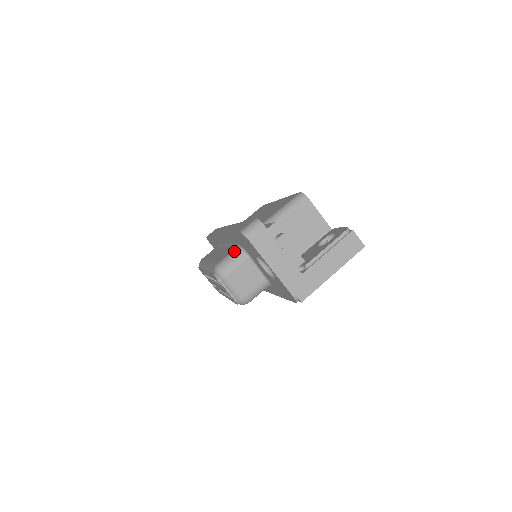
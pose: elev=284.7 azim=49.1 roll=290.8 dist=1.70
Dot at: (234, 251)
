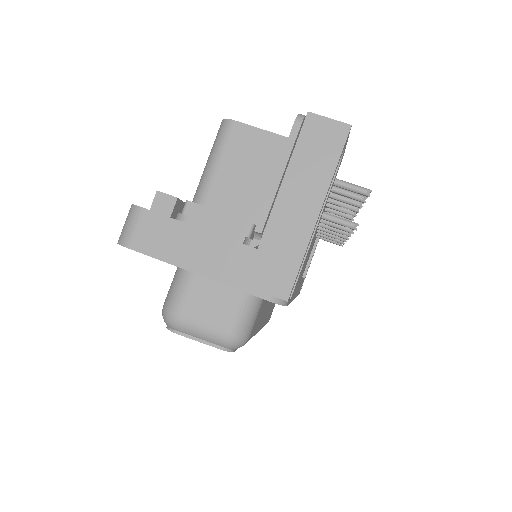
Dot at: occluded
